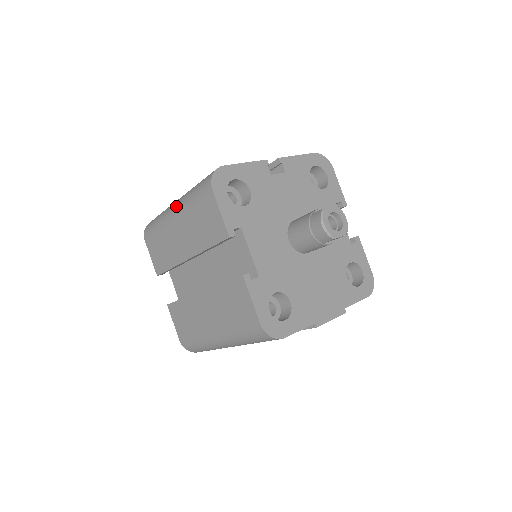
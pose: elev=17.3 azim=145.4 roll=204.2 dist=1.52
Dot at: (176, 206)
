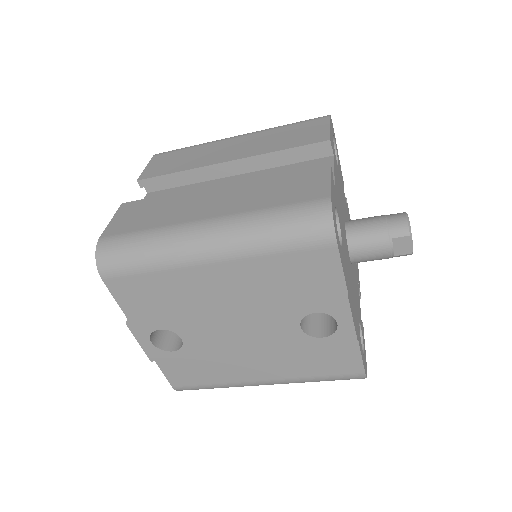
Dot at: occluded
